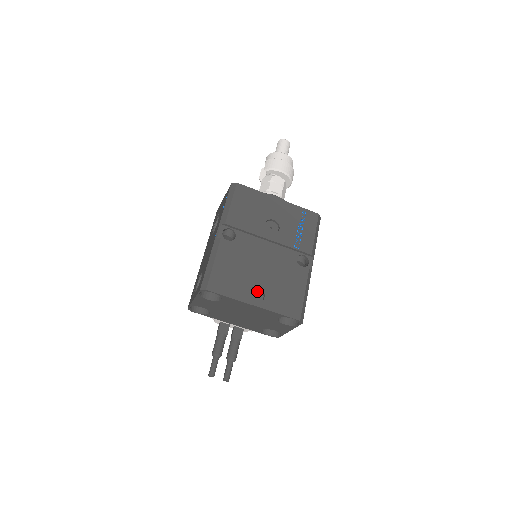
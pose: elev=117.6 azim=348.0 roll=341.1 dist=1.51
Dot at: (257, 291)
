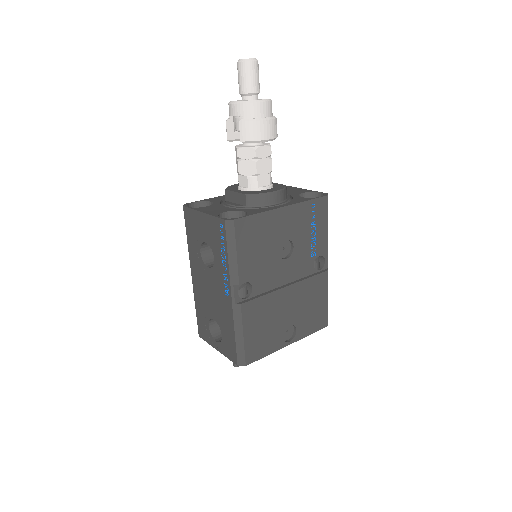
Dot at: (287, 327)
